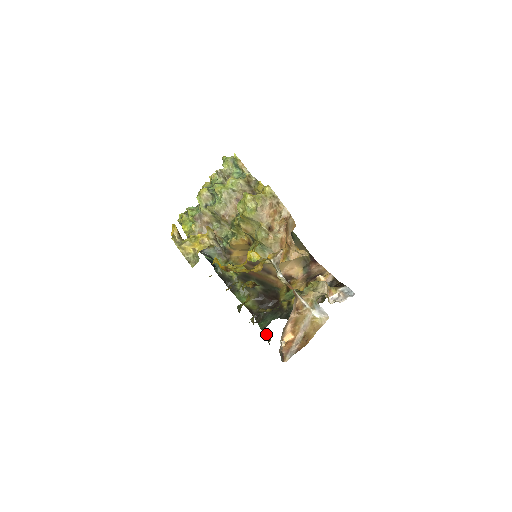
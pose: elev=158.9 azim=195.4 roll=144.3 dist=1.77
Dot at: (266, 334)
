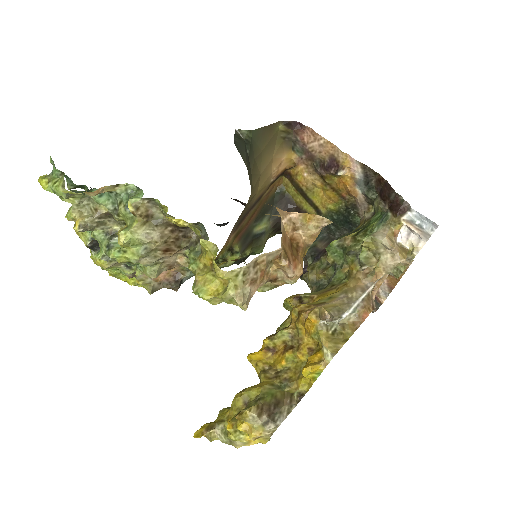
Dot at: occluded
